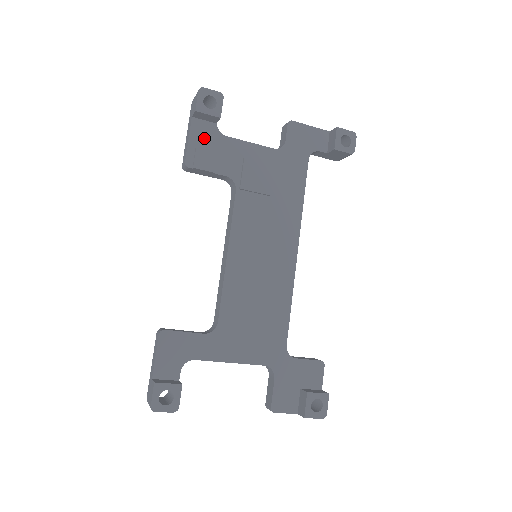
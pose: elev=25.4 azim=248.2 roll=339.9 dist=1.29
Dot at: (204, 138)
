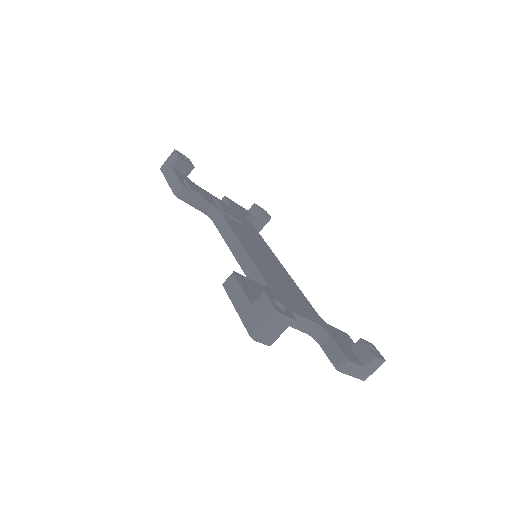
Dot at: occluded
